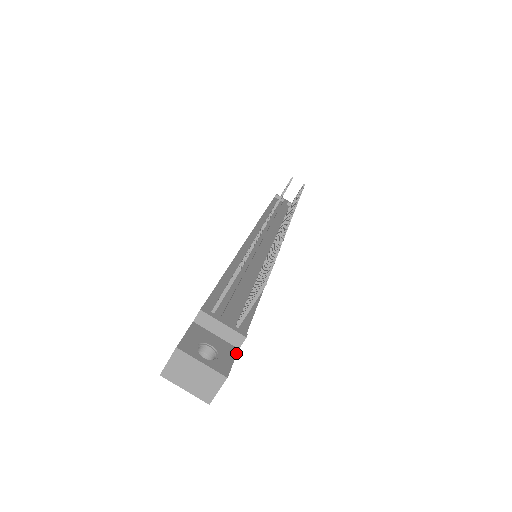
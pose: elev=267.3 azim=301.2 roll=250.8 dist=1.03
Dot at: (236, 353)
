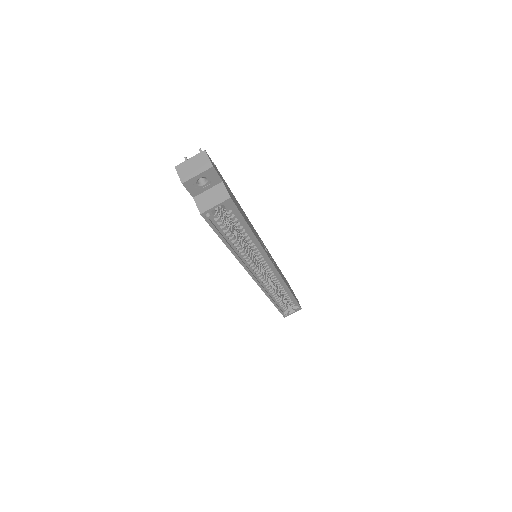
Dot at: (214, 165)
